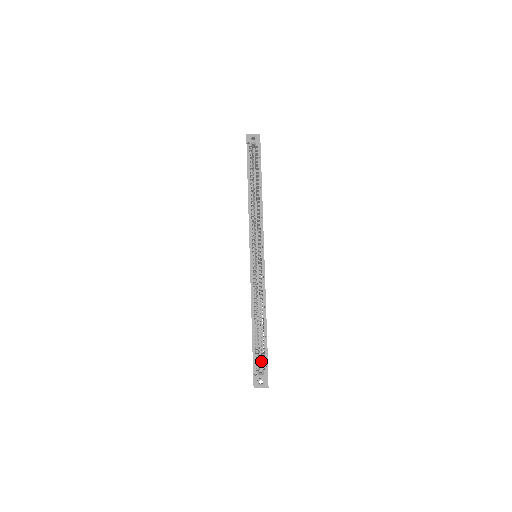
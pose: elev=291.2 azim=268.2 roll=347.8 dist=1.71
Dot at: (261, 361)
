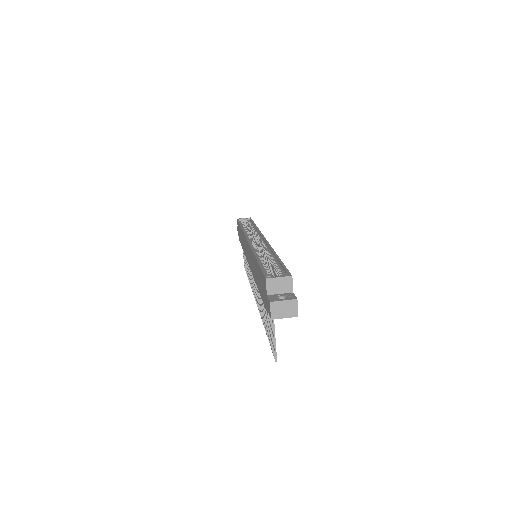
Dot at: occluded
